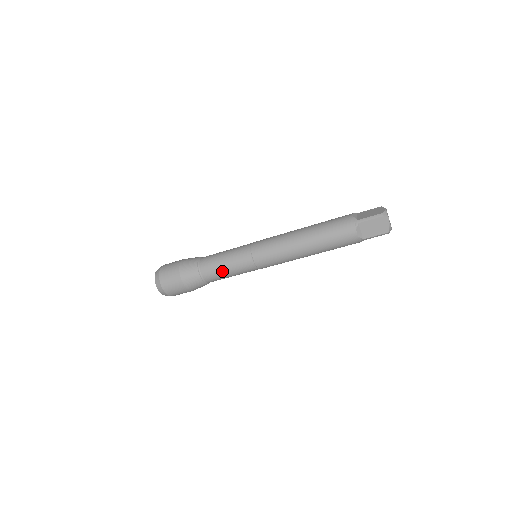
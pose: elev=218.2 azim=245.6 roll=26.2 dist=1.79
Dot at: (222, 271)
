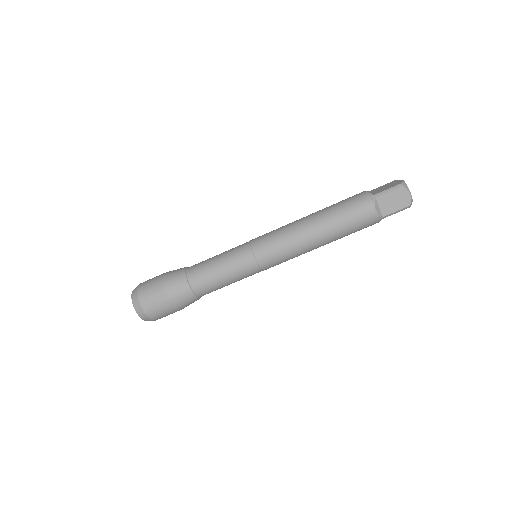
Dot at: (217, 277)
